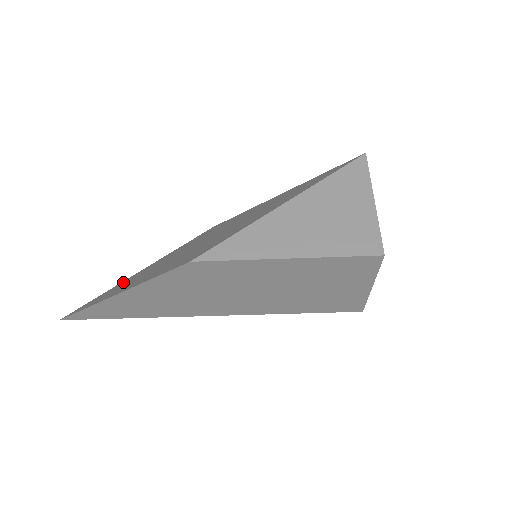
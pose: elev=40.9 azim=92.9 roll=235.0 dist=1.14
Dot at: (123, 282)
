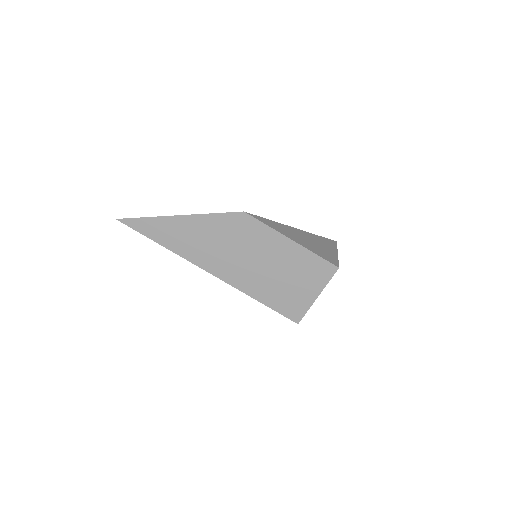
Dot at: occluded
